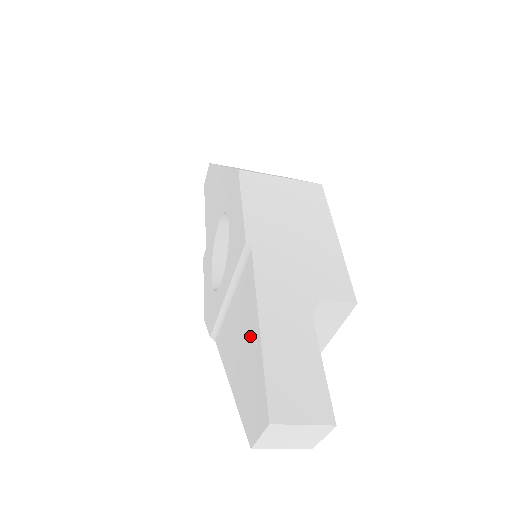
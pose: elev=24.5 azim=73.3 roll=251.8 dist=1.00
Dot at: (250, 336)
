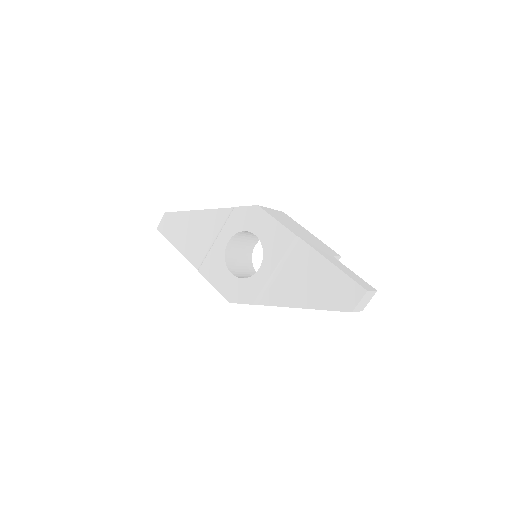
Dot at: (323, 273)
